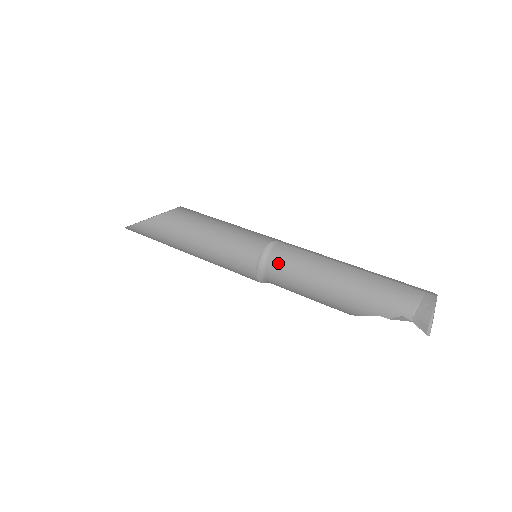
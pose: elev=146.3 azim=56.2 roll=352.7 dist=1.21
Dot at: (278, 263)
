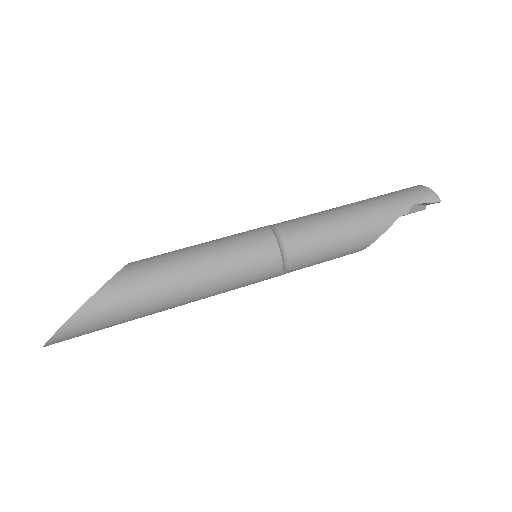
Dot at: (293, 232)
